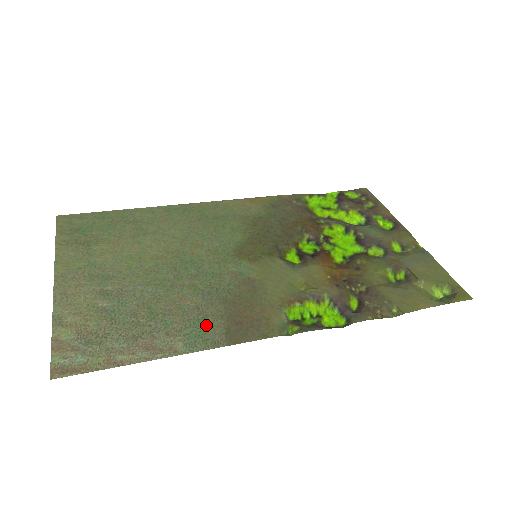
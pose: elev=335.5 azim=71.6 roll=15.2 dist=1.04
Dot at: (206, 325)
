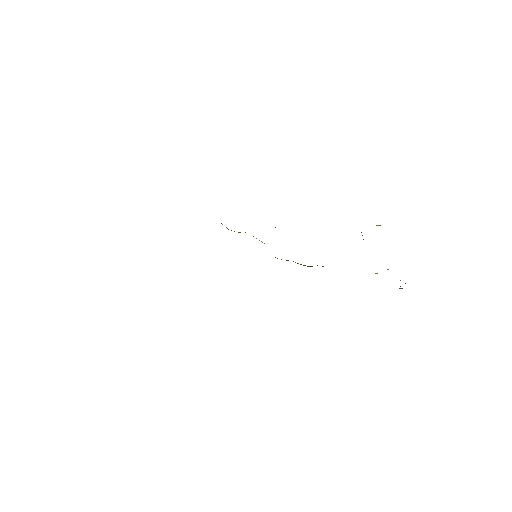
Dot at: occluded
